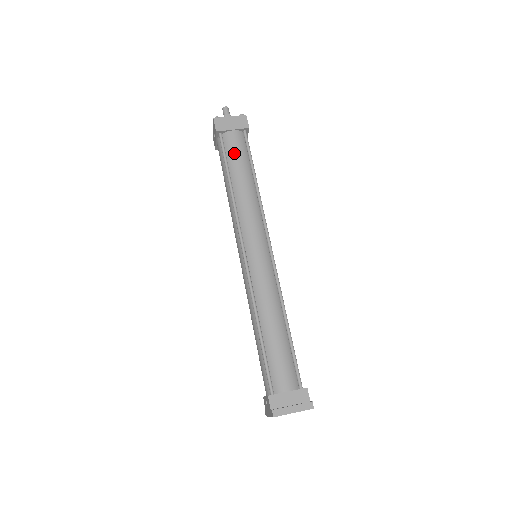
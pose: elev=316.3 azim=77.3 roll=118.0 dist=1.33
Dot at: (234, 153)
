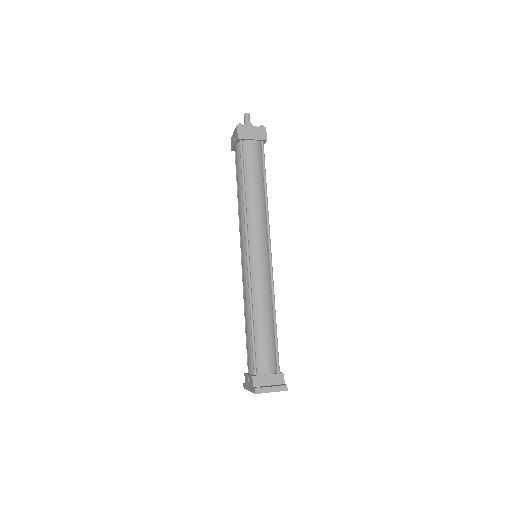
Dot at: (251, 162)
